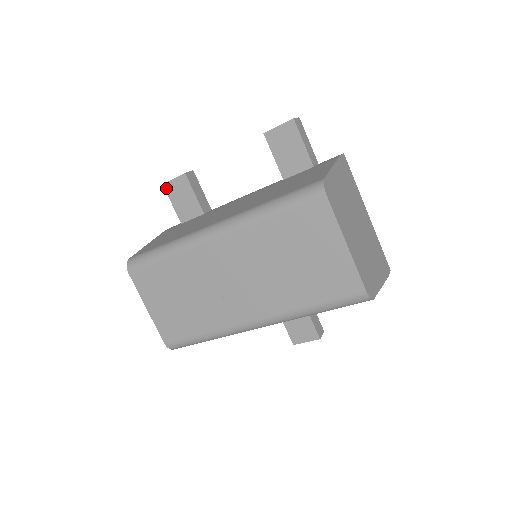
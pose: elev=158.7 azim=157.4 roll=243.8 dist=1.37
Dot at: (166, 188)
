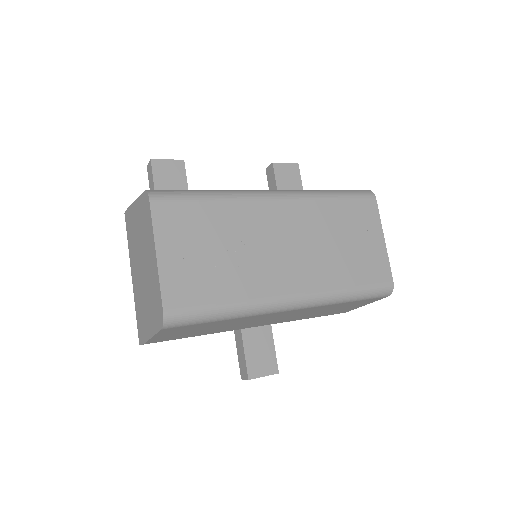
Dot at: (154, 164)
